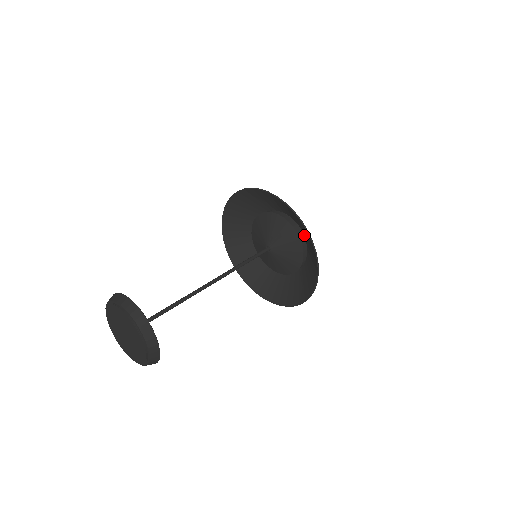
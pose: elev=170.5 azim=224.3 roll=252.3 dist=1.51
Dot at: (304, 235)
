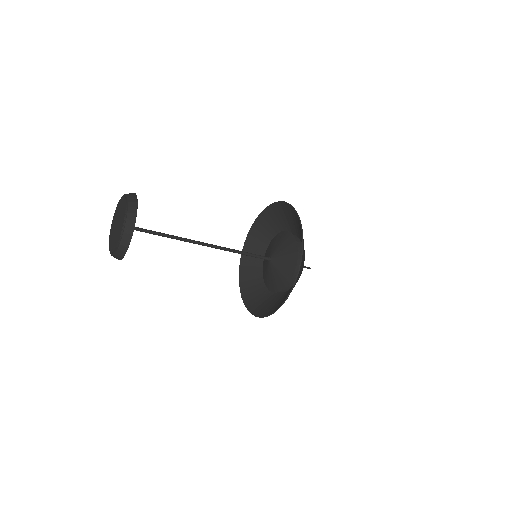
Dot at: (299, 277)
